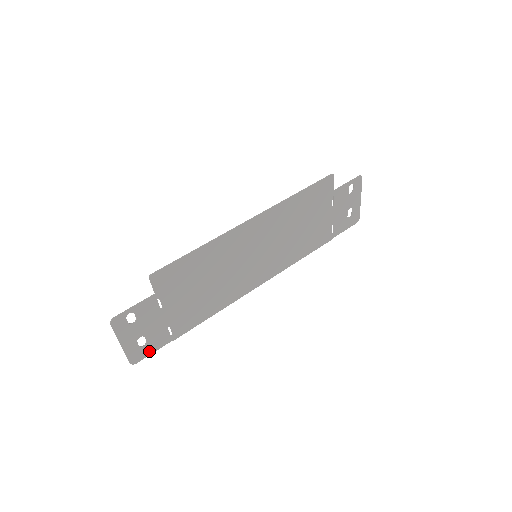
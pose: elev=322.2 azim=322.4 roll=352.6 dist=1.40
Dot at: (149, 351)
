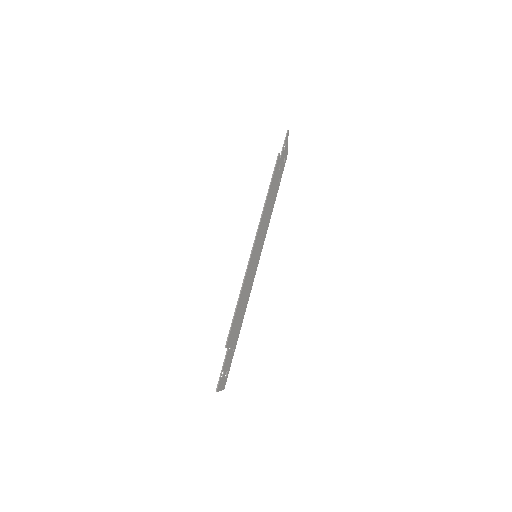
Dot at: (228, 372)
